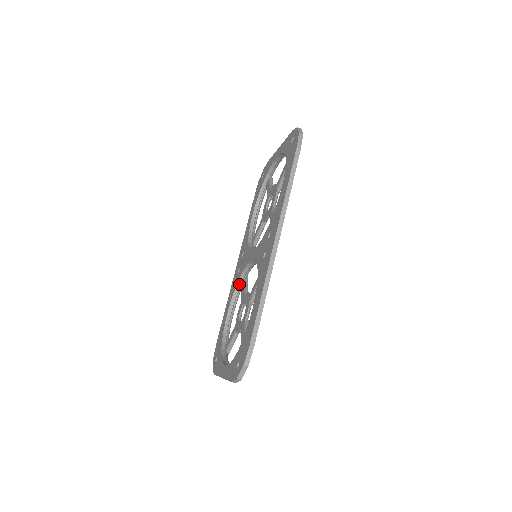
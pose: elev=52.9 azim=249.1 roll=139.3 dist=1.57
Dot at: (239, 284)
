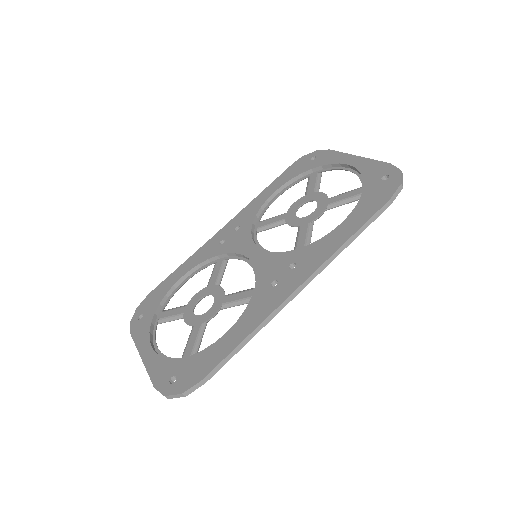
Dot at: (214, 259)
